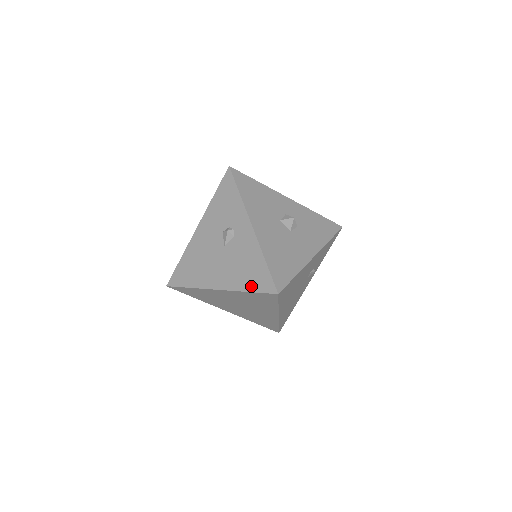
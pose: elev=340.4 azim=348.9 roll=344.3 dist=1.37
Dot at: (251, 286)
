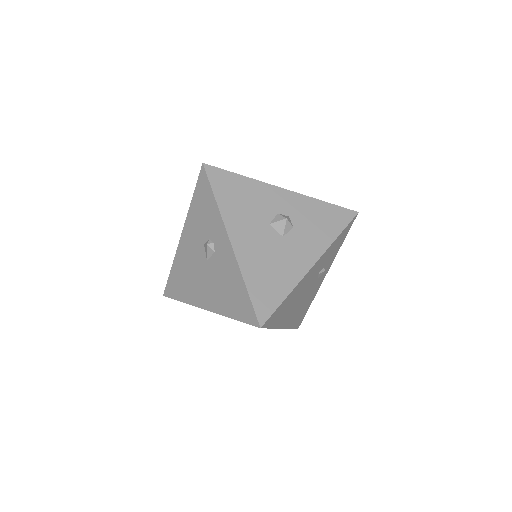
Dot at: (235, 313)
